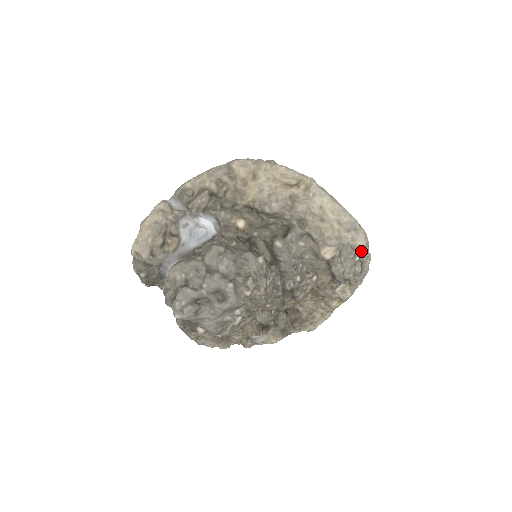
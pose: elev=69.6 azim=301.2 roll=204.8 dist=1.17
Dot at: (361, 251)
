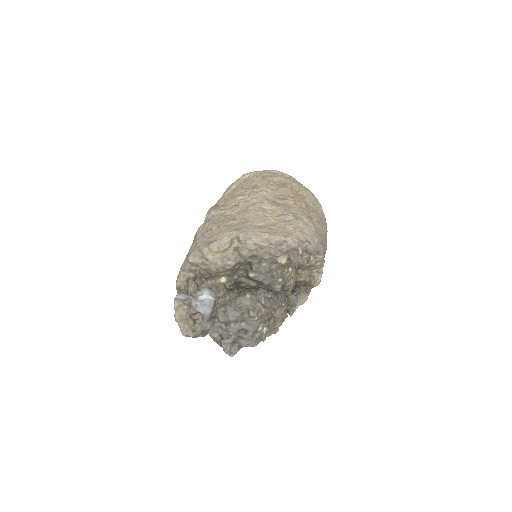
Dot at: (299, 247)
